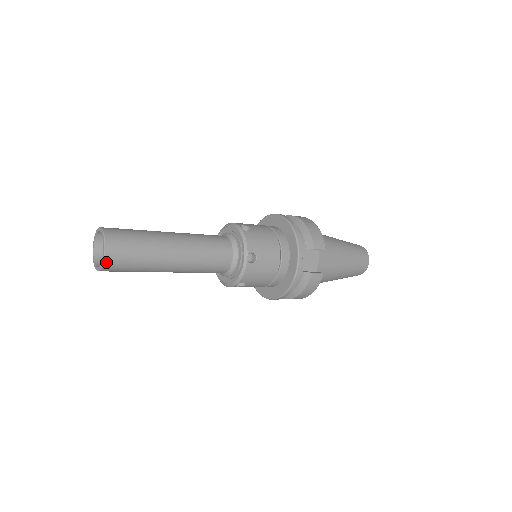
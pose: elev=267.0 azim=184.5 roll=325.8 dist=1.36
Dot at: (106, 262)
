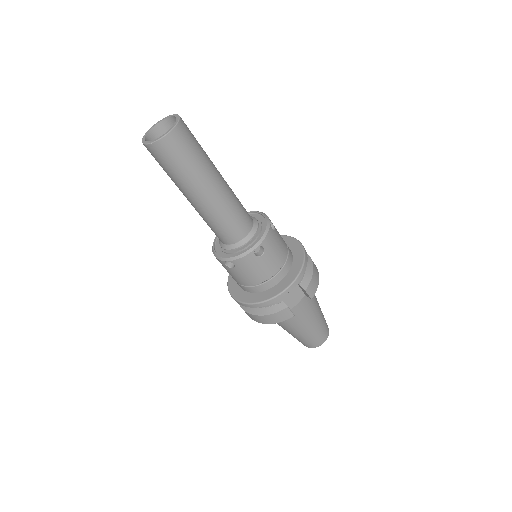
Dot at: (160, 142)
